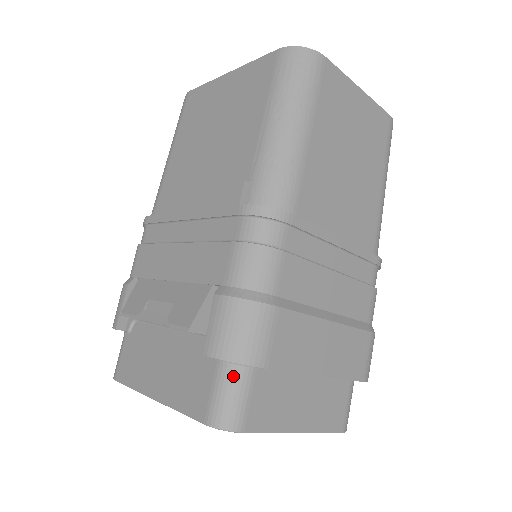
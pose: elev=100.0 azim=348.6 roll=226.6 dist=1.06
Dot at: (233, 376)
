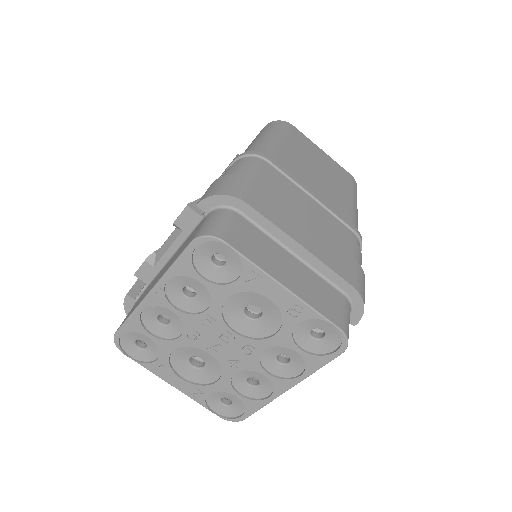
Dot at: (219, 213)
